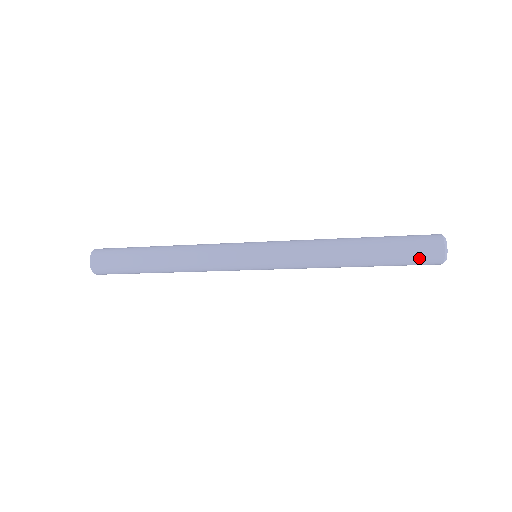
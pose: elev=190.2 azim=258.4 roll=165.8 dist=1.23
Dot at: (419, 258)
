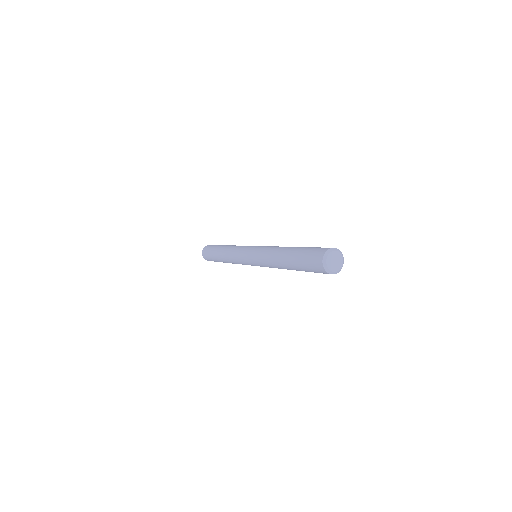
Dot at: (311, 263)
